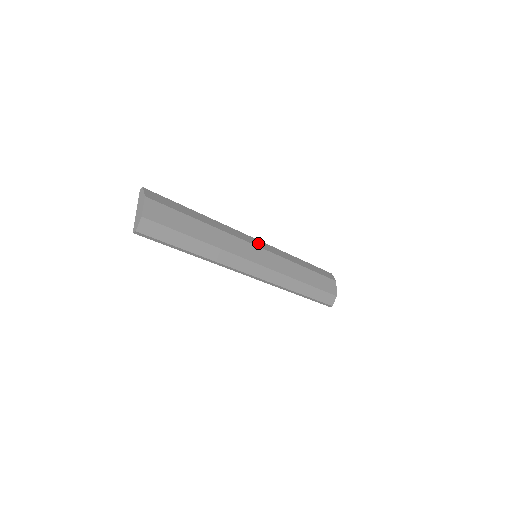
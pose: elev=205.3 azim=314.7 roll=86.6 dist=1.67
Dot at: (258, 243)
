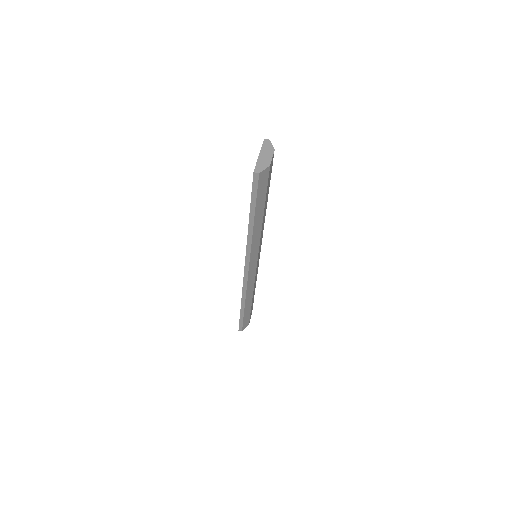
Dot at: occluded
